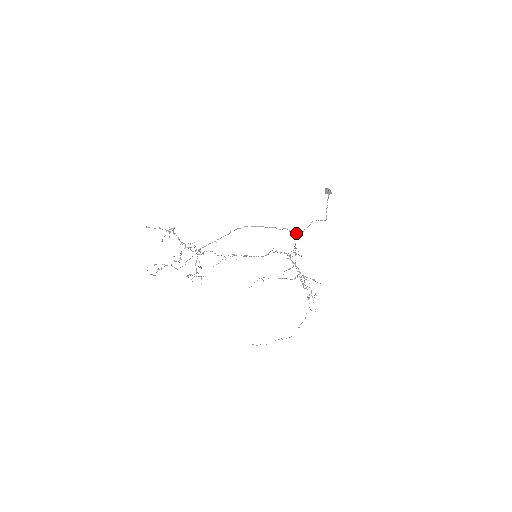
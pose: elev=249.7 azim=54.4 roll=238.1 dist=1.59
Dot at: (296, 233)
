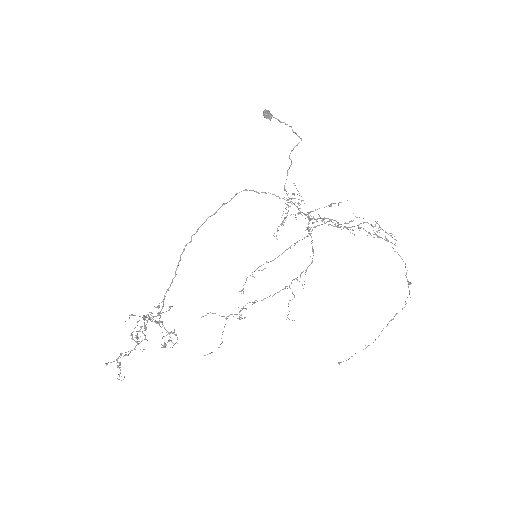
Dot at: (297, 190)
